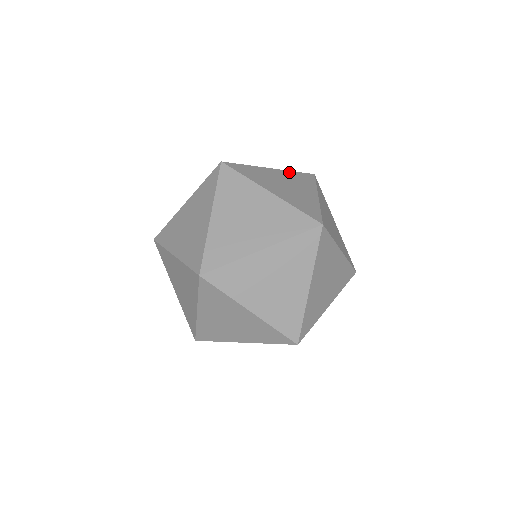
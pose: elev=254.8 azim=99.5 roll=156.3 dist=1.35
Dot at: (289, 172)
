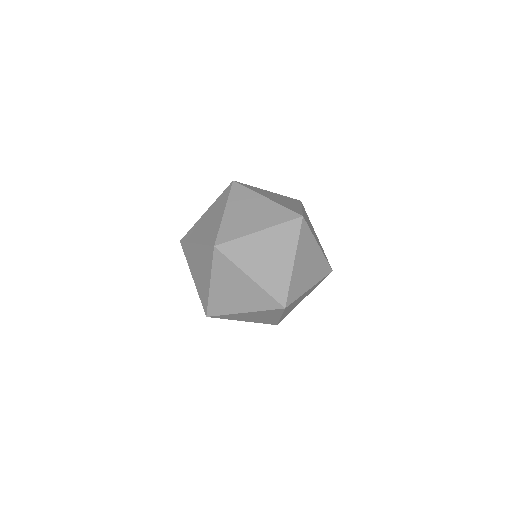
Dot at: (282, 195)
